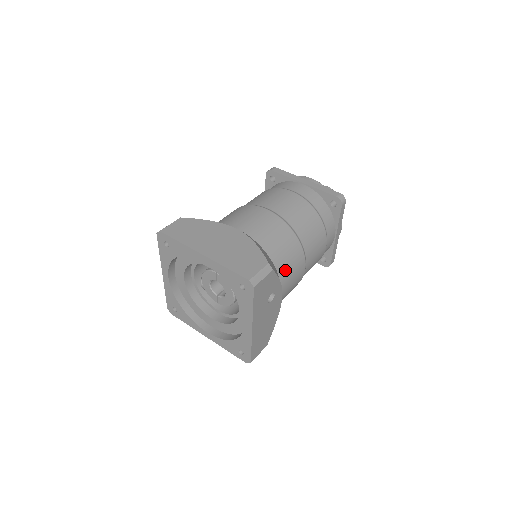
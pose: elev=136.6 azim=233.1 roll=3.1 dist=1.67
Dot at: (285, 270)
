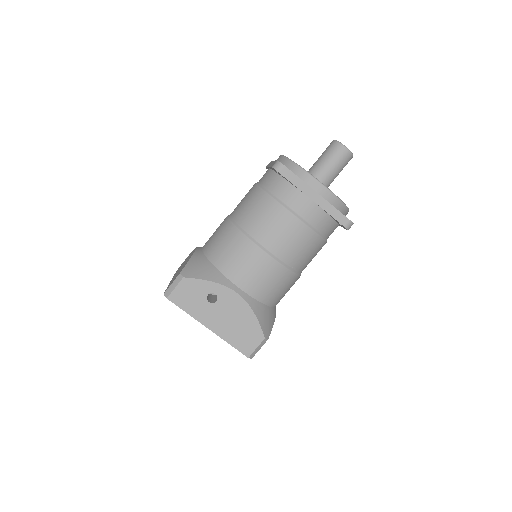
Dot at: (231, 267)
